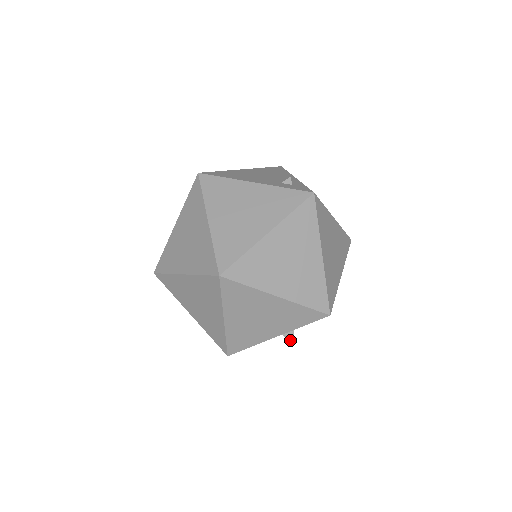
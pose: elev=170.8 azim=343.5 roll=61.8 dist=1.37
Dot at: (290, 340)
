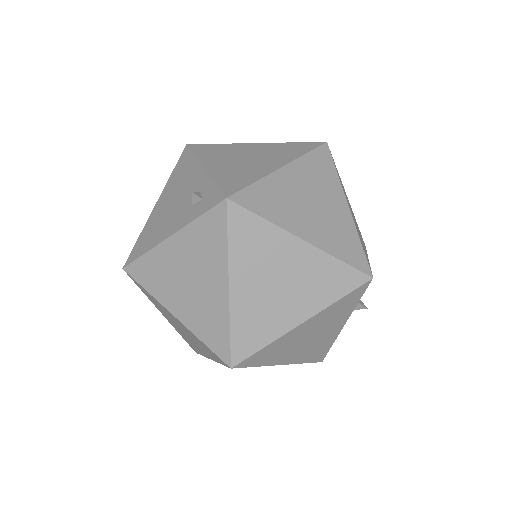
Dot at: occluded
